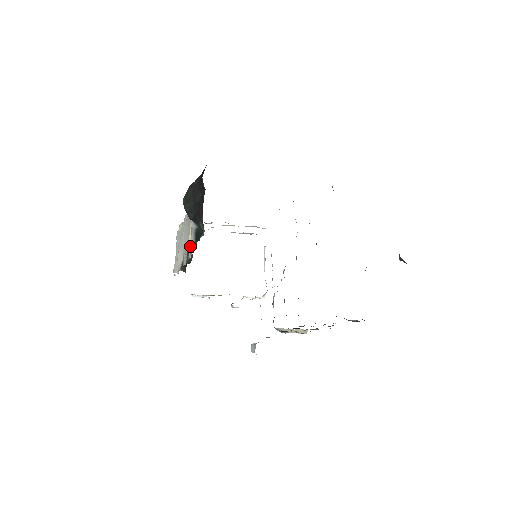
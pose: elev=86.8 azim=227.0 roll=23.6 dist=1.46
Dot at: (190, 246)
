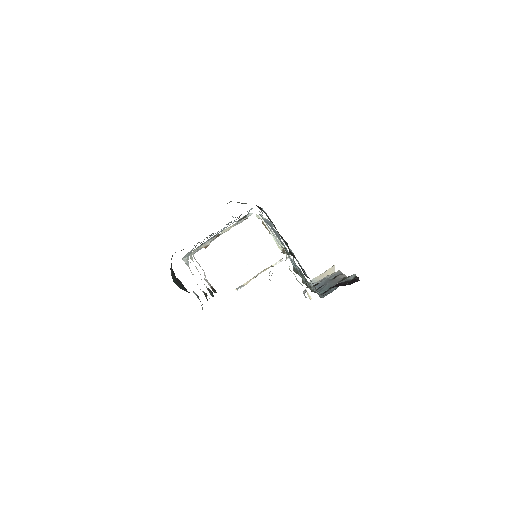
Dot at: occluded
